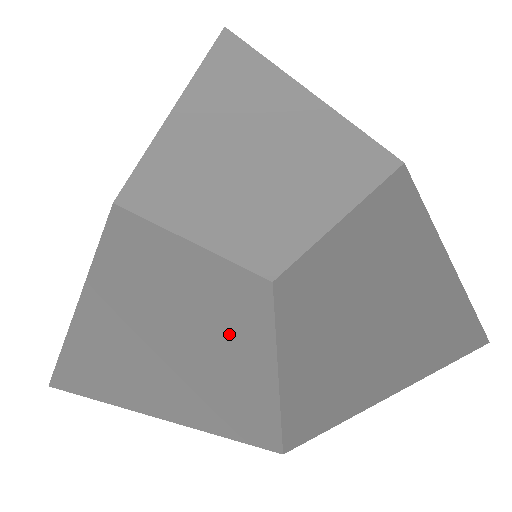
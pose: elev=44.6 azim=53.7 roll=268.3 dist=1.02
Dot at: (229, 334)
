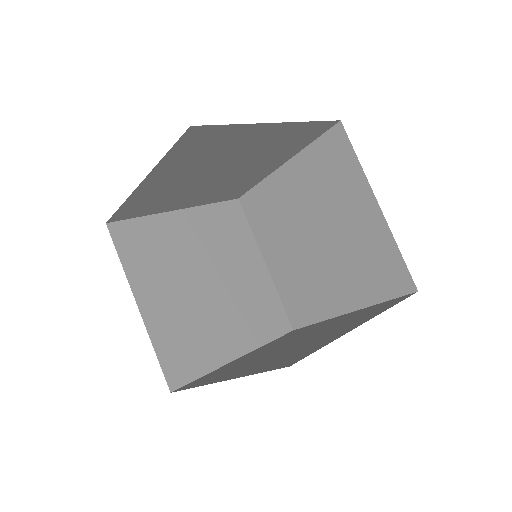
Dot at: (222, 313)
